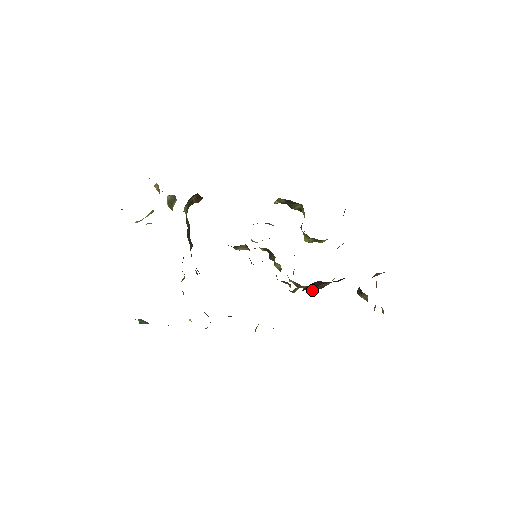
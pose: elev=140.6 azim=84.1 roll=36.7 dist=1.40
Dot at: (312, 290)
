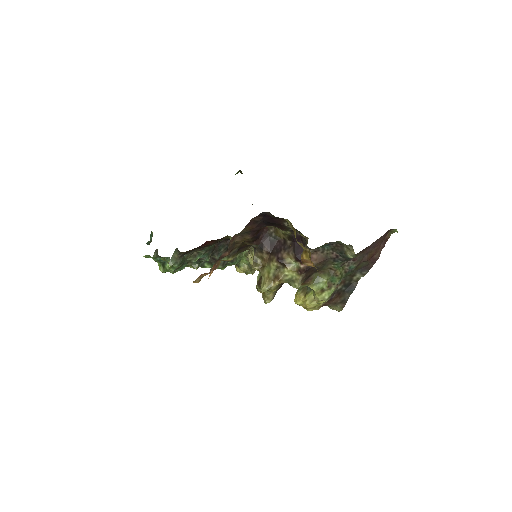
Dot at: (267, 281)
